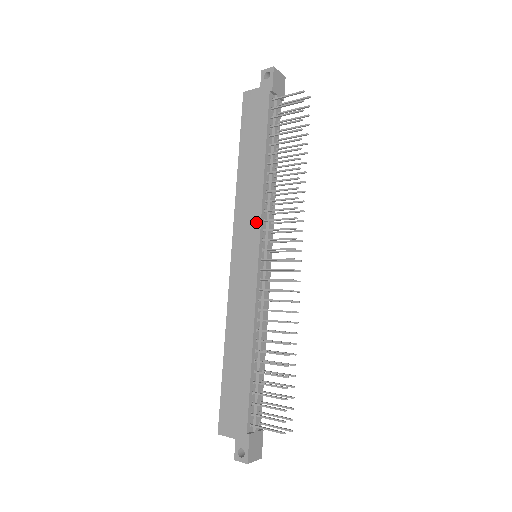
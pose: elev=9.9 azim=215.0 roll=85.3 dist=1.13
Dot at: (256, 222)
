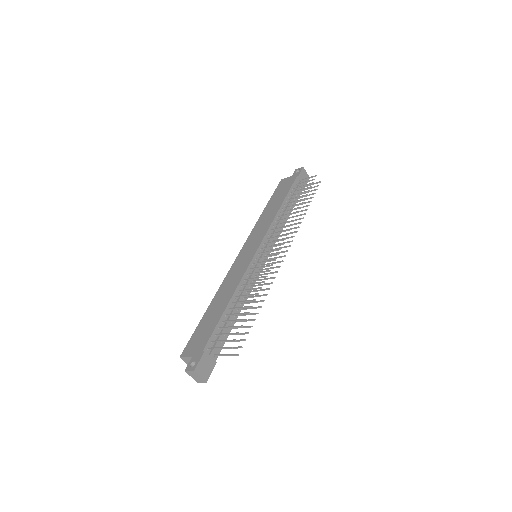
Dot at: (263, 234)
